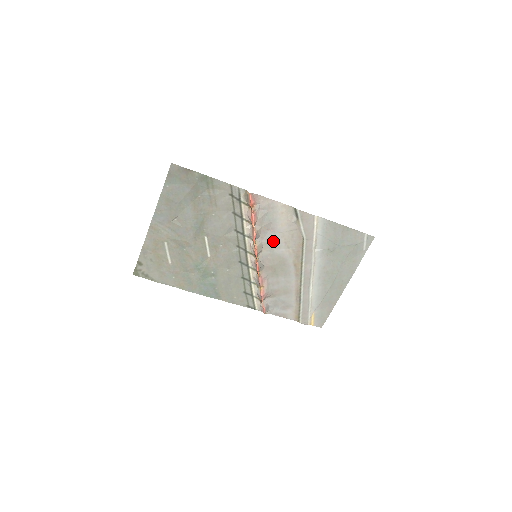
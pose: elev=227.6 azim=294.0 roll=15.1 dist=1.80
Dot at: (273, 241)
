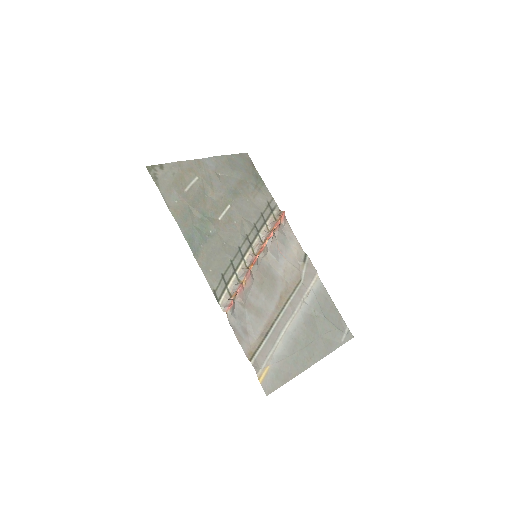
Dot at: (276, 260)
